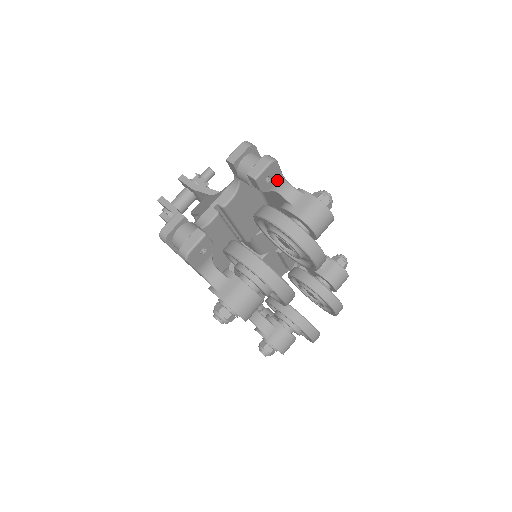
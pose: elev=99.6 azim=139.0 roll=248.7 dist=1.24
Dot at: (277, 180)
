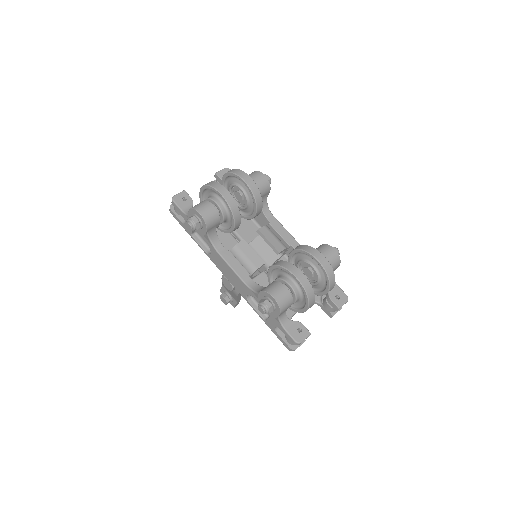
Dot at: occluded
